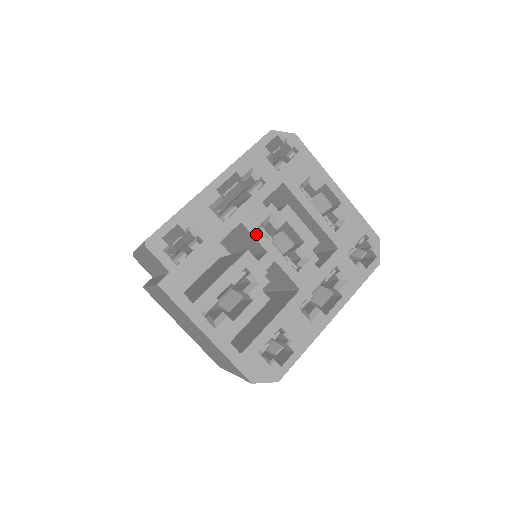
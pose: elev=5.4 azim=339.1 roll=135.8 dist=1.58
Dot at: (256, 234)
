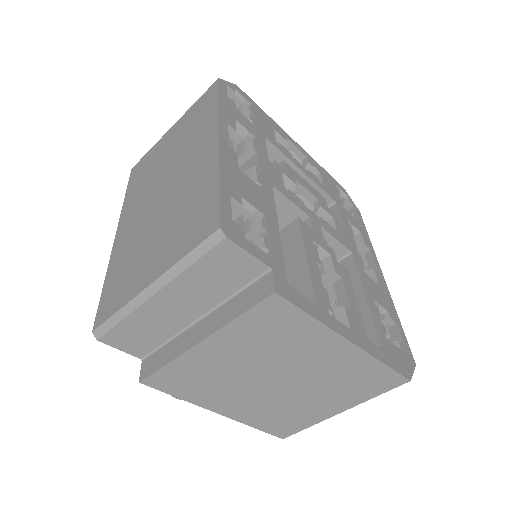
Dot at: (290, 198)
